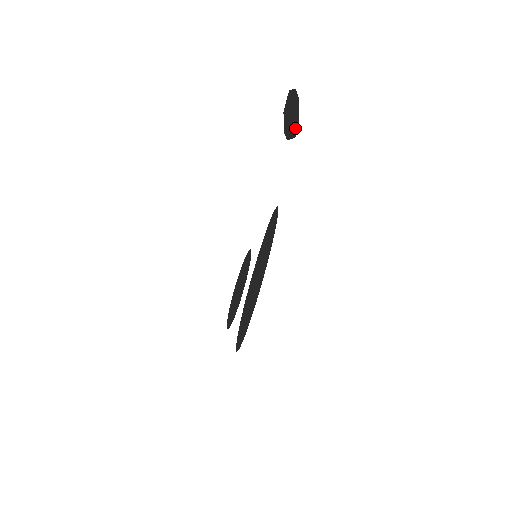
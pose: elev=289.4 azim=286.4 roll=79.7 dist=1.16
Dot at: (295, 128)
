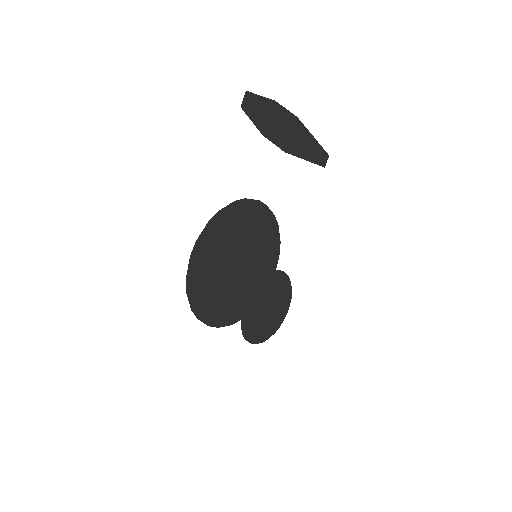
Dot at: (315, 154)
